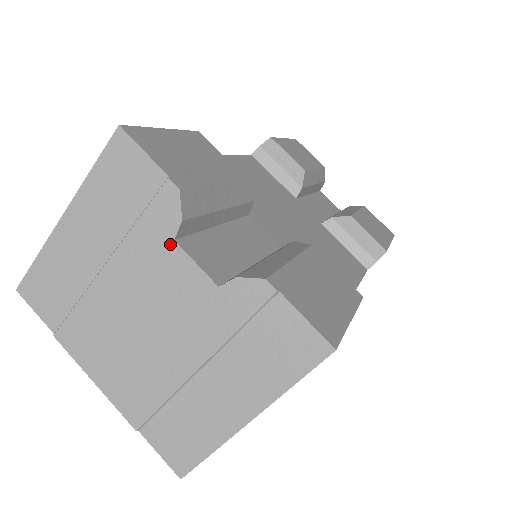
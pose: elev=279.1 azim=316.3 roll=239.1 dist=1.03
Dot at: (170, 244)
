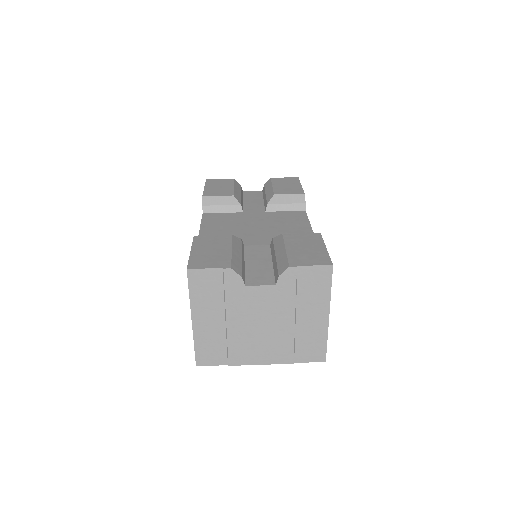
Dot at: (245, 289)
